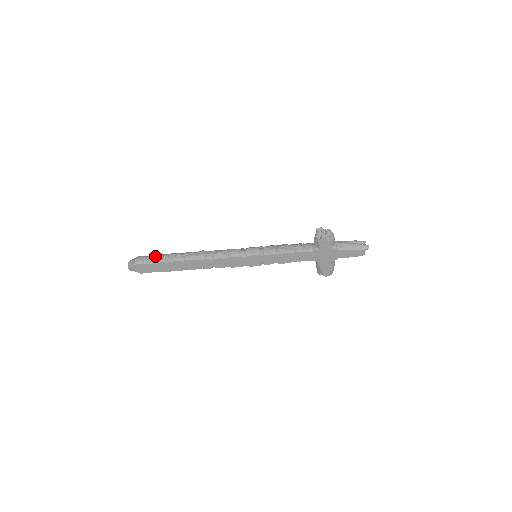
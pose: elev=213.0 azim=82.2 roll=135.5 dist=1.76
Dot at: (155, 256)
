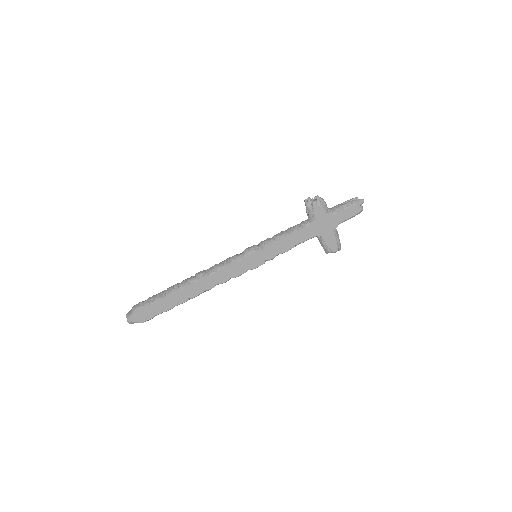
Dot at: (152, 297)
